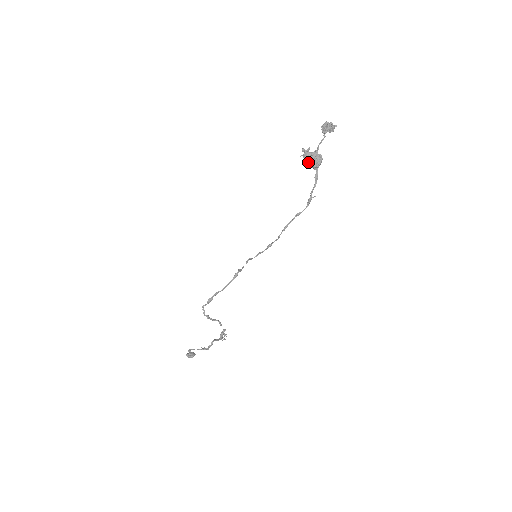
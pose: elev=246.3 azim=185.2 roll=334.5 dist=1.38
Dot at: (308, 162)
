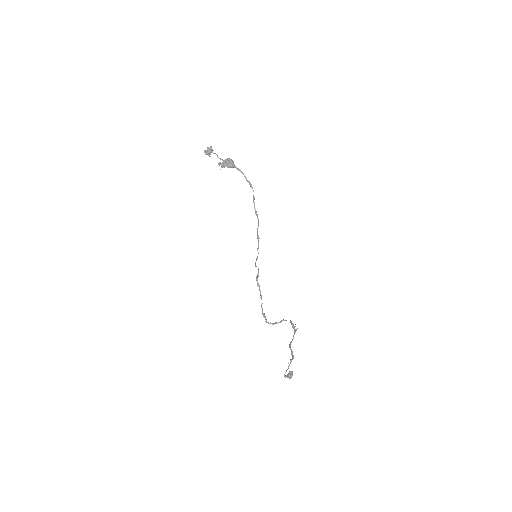
Dot at: (228, 167)
